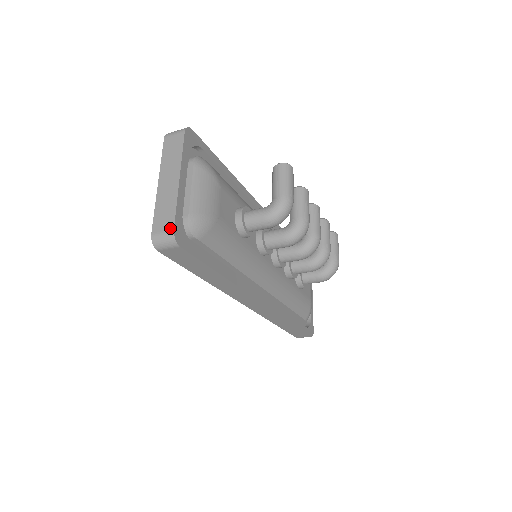
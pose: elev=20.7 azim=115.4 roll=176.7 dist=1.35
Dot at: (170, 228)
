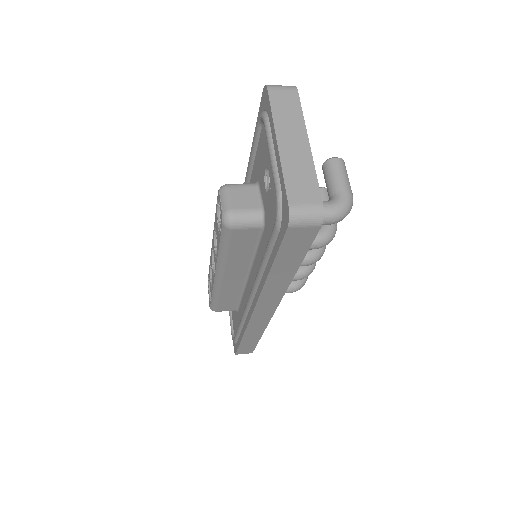
Dot at: (317, 201)
